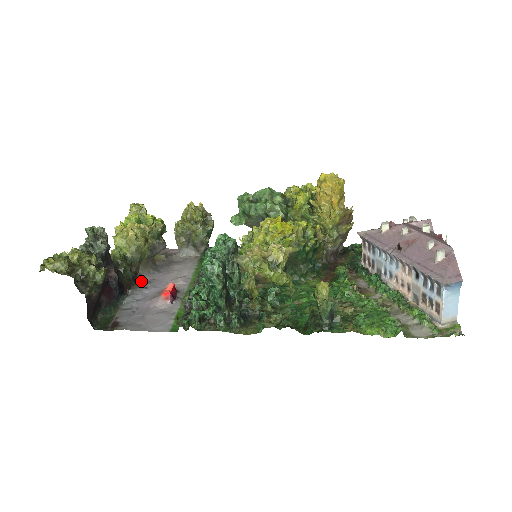
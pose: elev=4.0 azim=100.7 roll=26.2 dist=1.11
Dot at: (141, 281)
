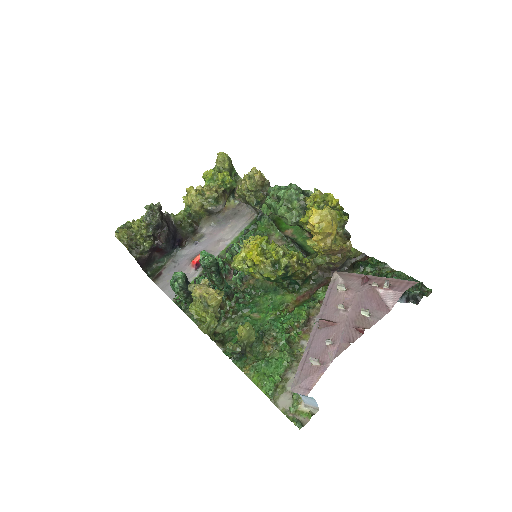
Dot at: (200, 233)
